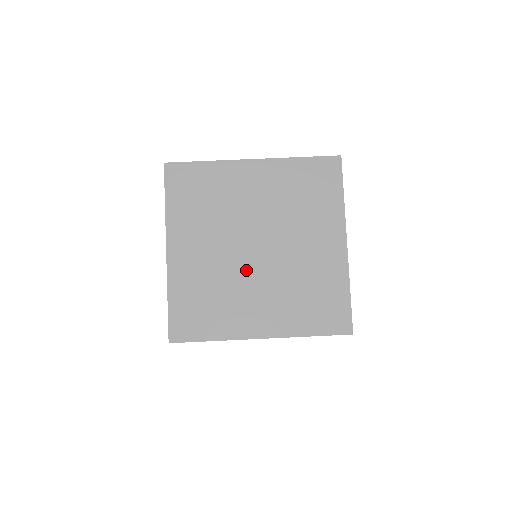
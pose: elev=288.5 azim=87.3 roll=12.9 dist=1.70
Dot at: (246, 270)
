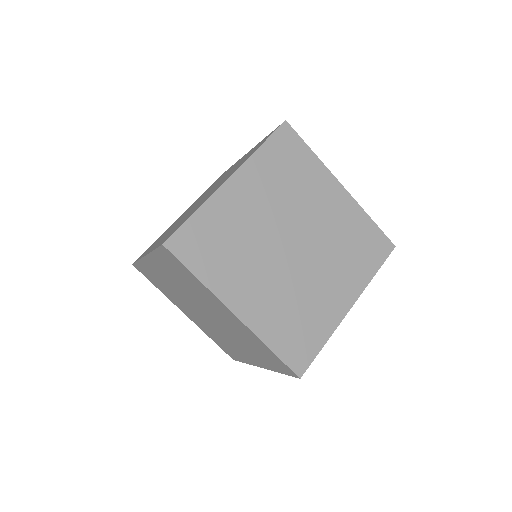
Dot at: (301, 270)
